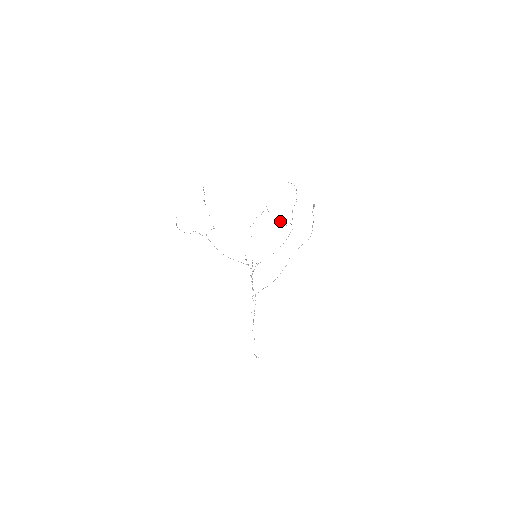
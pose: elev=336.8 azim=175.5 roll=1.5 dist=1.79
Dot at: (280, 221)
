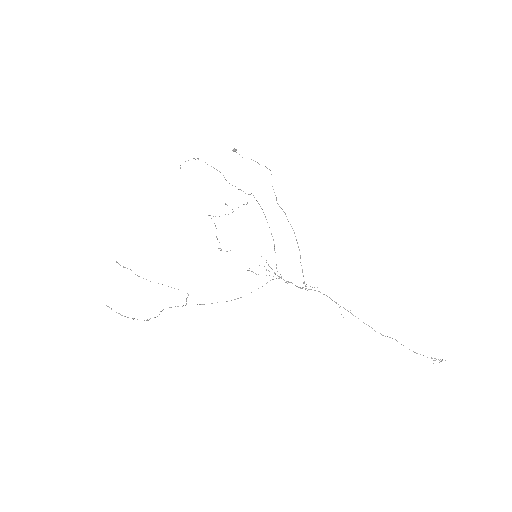
Dot at: occluded
